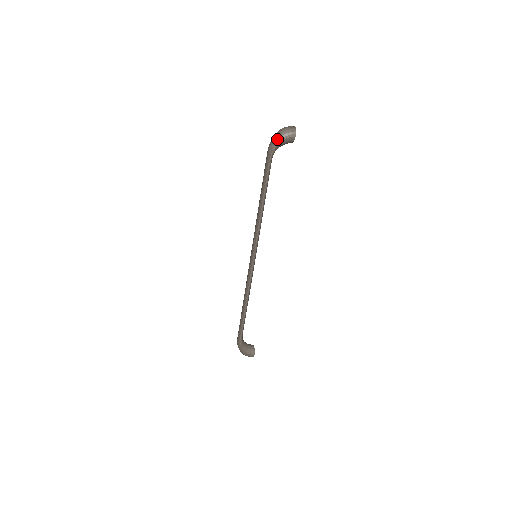
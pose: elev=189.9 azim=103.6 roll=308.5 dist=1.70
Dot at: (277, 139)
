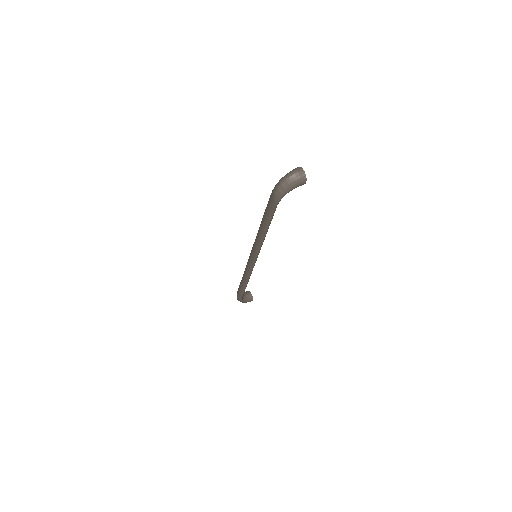
Dot at: (285, 190)
